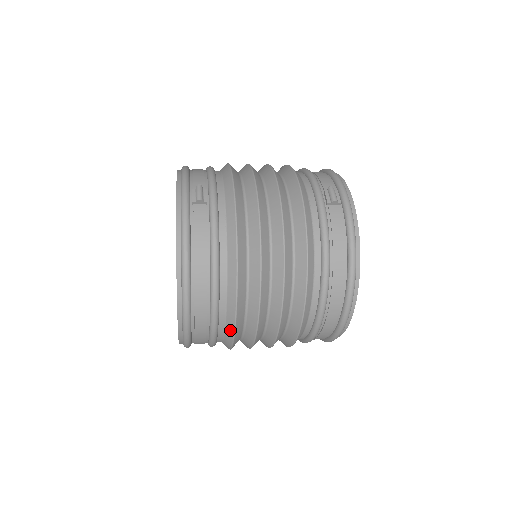
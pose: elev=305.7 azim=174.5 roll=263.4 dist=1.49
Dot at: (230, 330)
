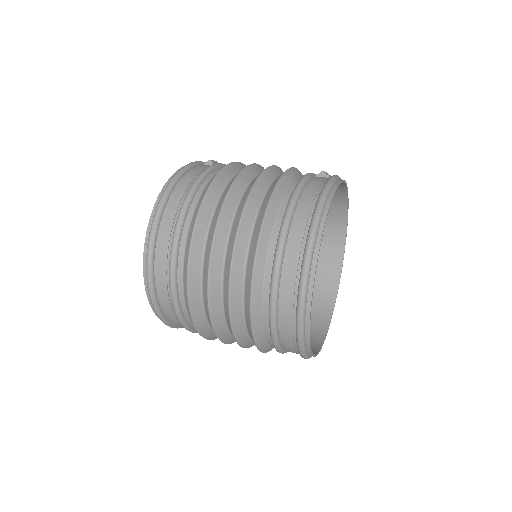
Dot at: (188, 248)
